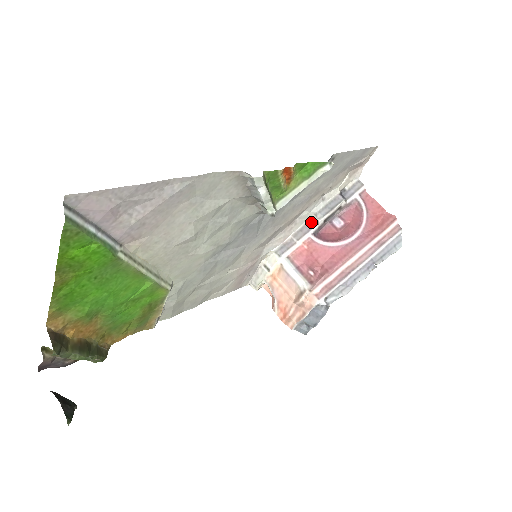
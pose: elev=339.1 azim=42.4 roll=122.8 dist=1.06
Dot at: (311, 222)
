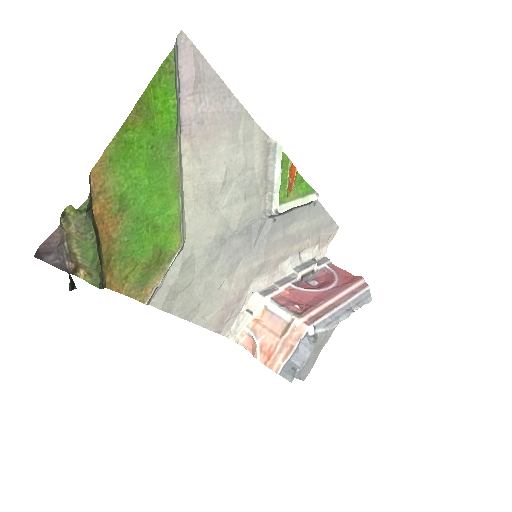
Dot at: (290, 276)
